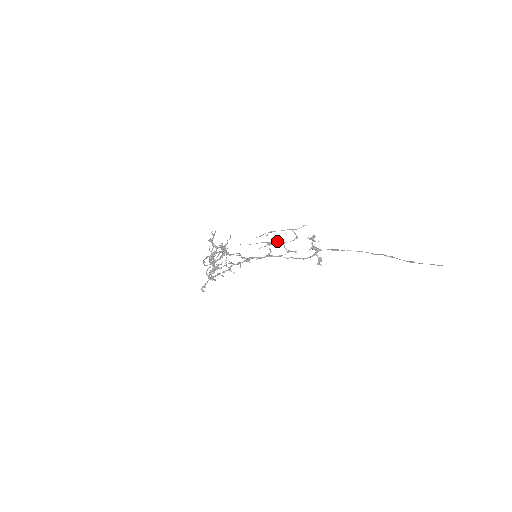
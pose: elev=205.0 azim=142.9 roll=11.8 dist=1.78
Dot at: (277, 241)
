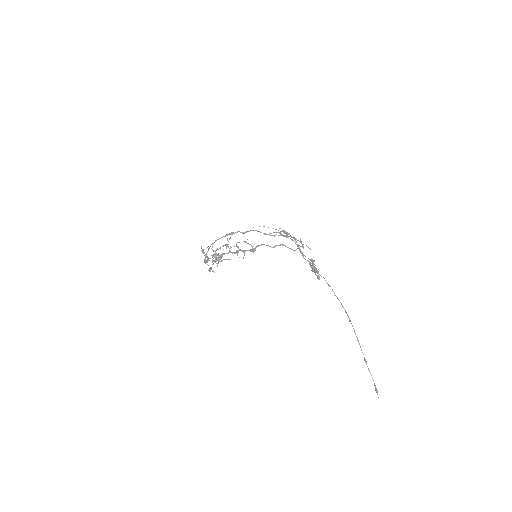
Dot at: (290, 235)
